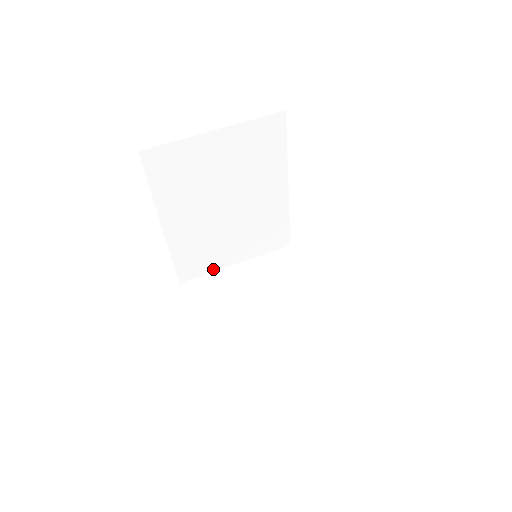
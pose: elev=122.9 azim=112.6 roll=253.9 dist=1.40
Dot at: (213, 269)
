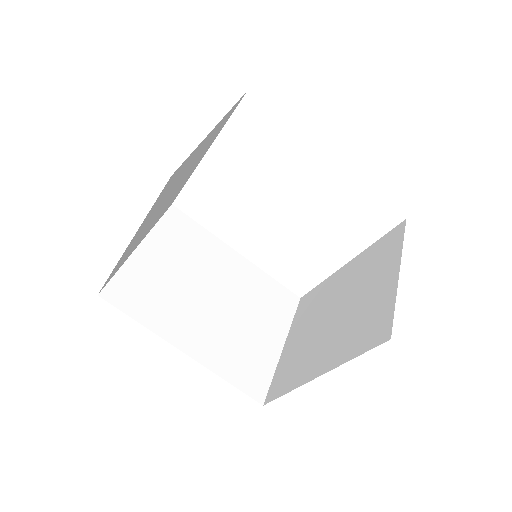
Dot at: (272, 366)
